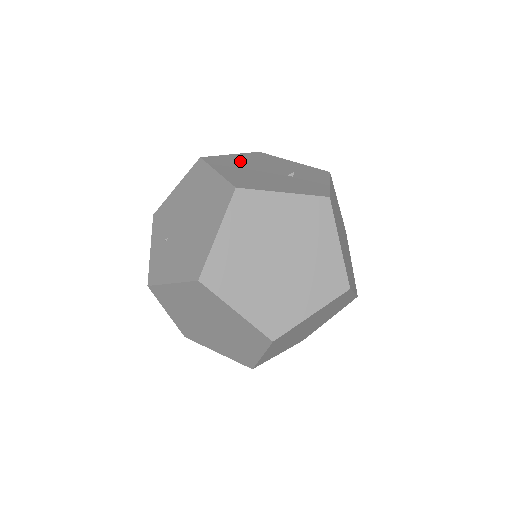
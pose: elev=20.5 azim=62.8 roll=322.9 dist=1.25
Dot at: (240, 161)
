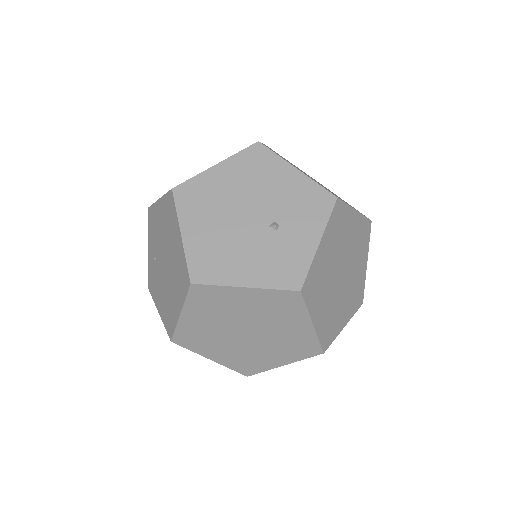
Dot at: (220, 189)
